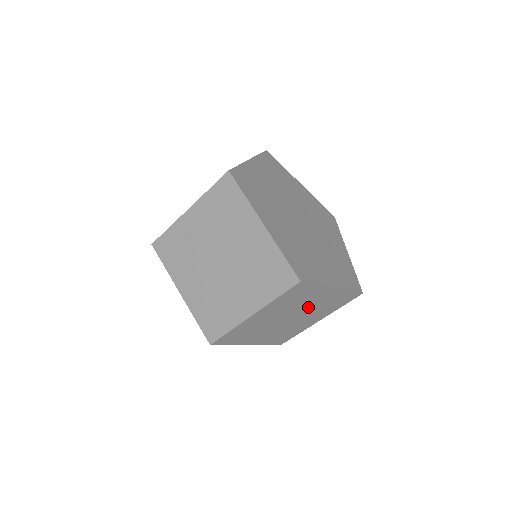
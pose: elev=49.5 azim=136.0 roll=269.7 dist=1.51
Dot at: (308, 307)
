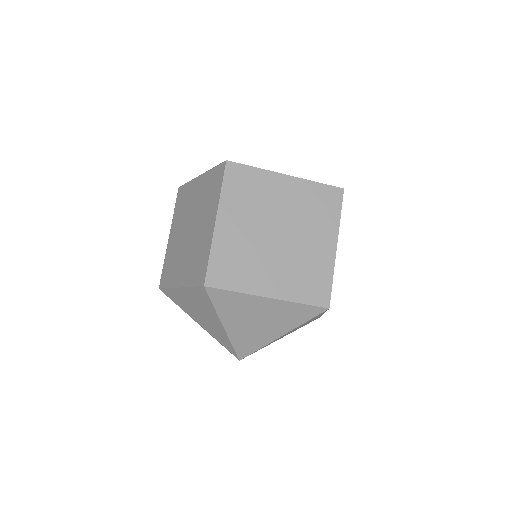
Dot at: occluded
